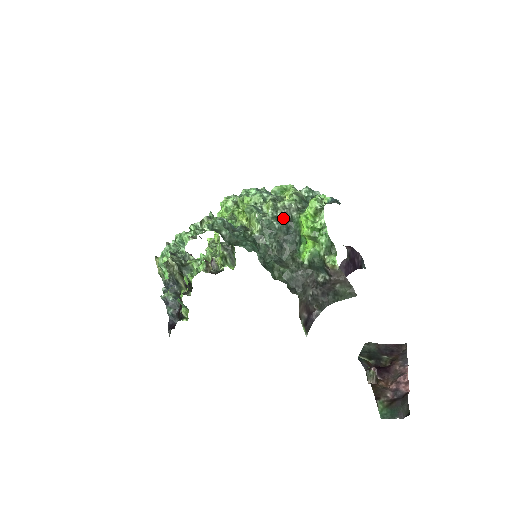
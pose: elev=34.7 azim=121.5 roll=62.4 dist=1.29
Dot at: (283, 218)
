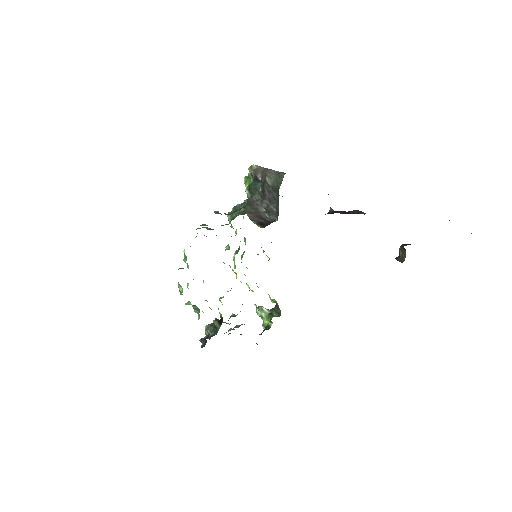
Dot at: occluded
